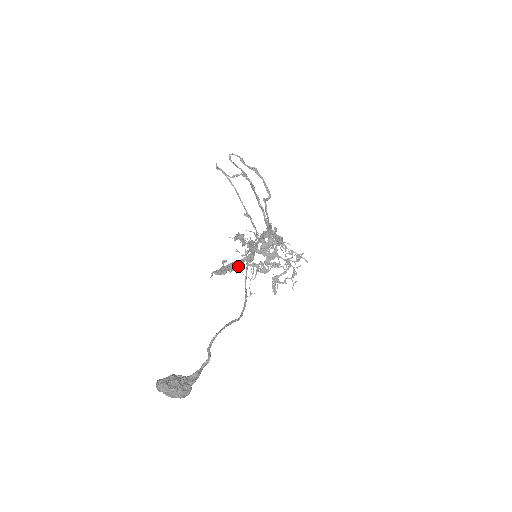
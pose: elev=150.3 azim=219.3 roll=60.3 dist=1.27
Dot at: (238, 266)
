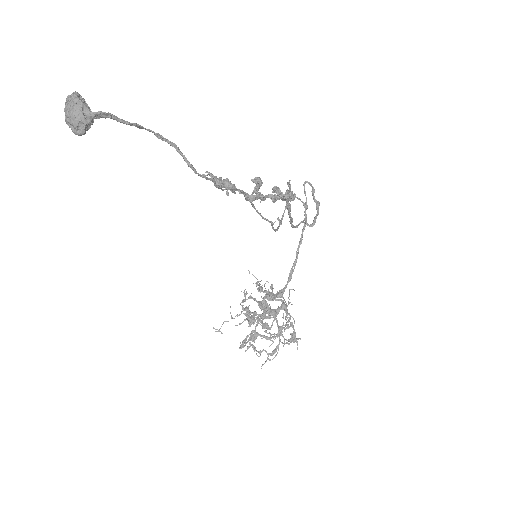
Dot at: occluded
